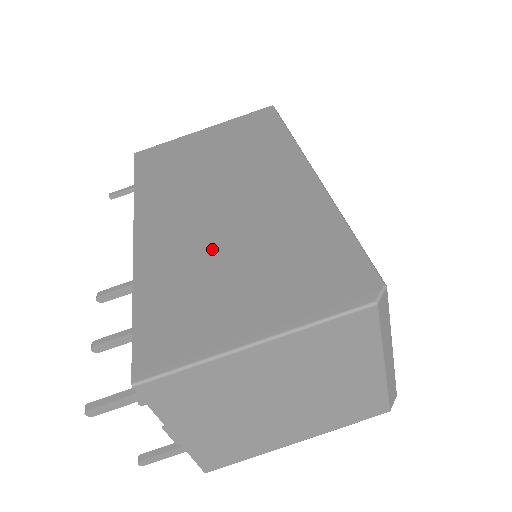
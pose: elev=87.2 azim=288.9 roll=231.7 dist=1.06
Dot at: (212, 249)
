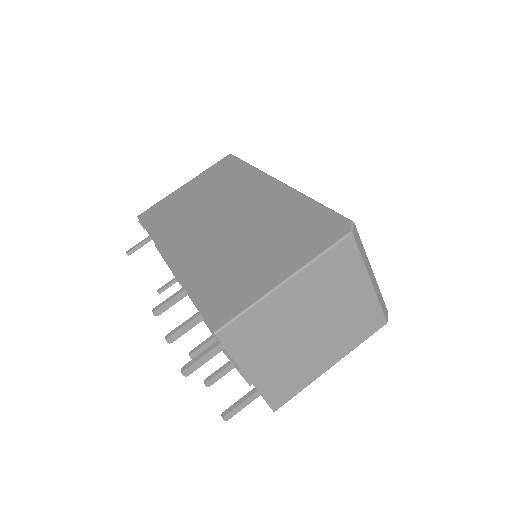
Dot at: (230, 247)
